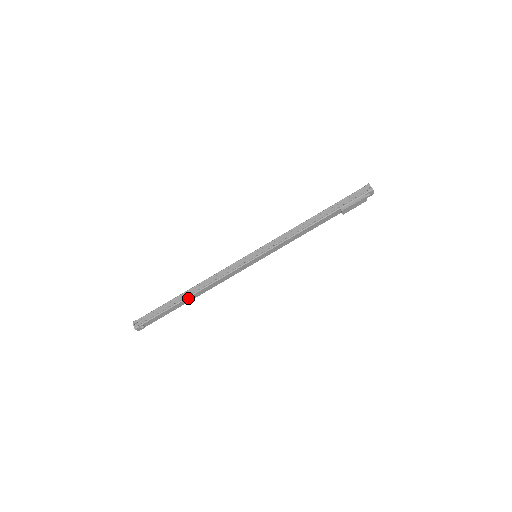
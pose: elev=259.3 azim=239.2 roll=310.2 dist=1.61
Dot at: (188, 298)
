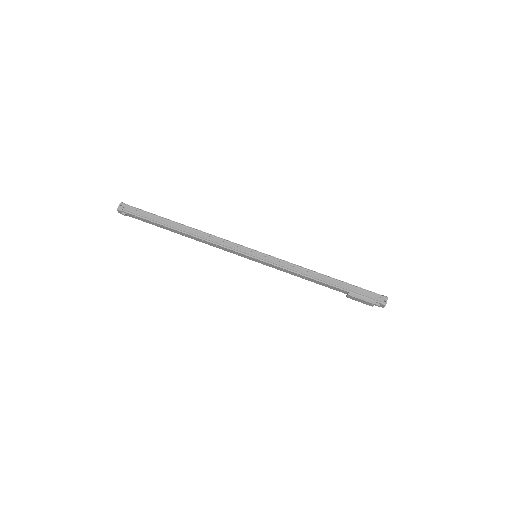
Dot at: (177, 231)
